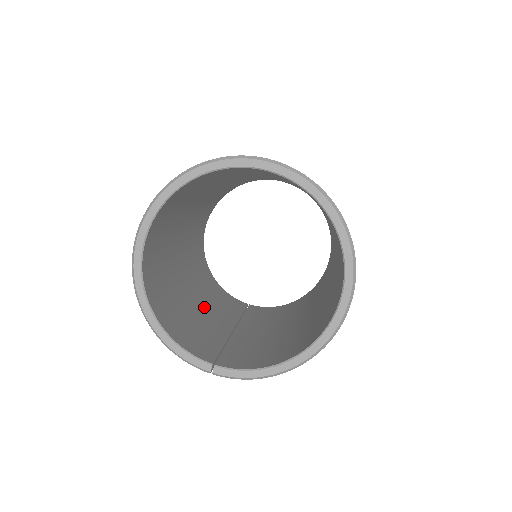
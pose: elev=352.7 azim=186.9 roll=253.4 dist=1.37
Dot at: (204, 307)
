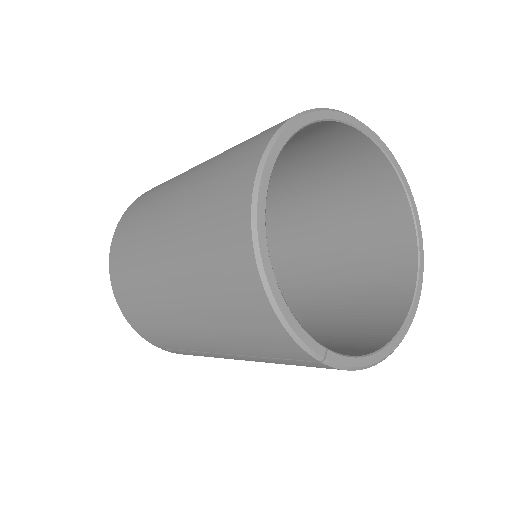
Dot at: occluded
